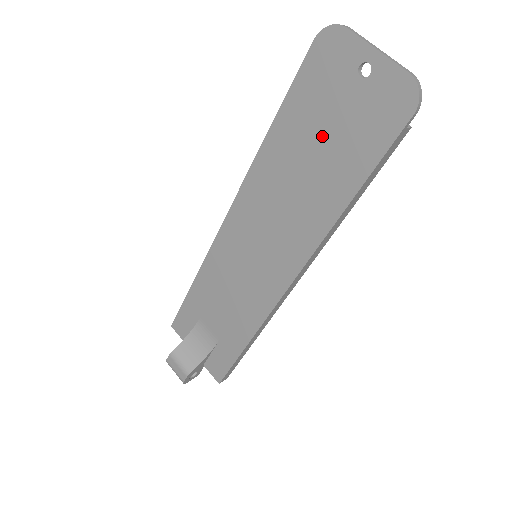
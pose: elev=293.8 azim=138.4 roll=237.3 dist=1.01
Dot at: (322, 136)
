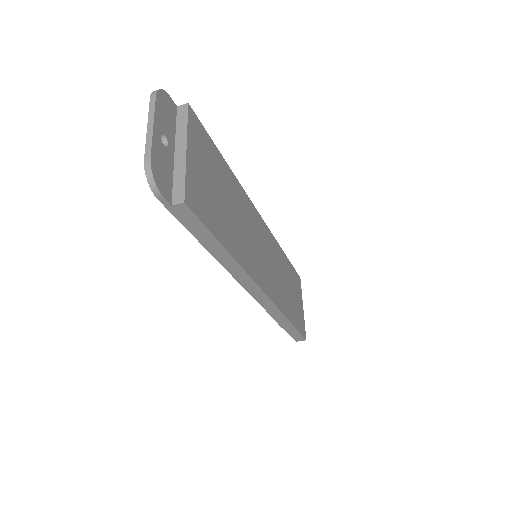
Dot at: occluded
